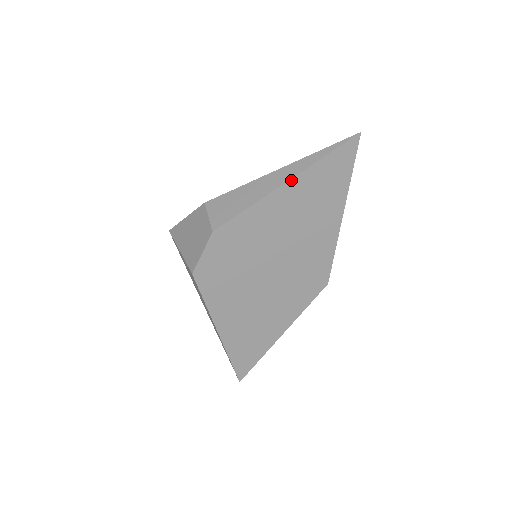
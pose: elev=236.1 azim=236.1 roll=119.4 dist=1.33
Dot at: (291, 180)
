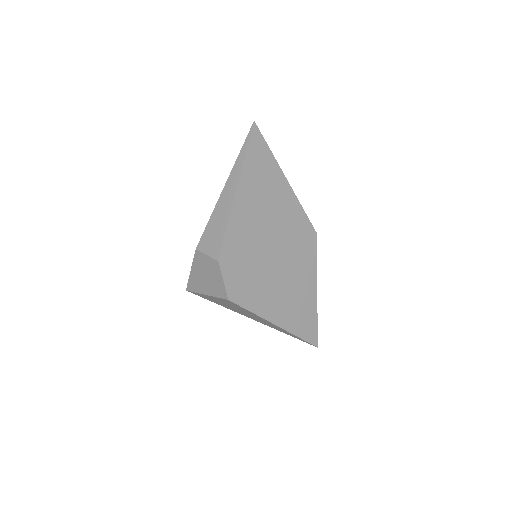
Dot at: (238, 187)
